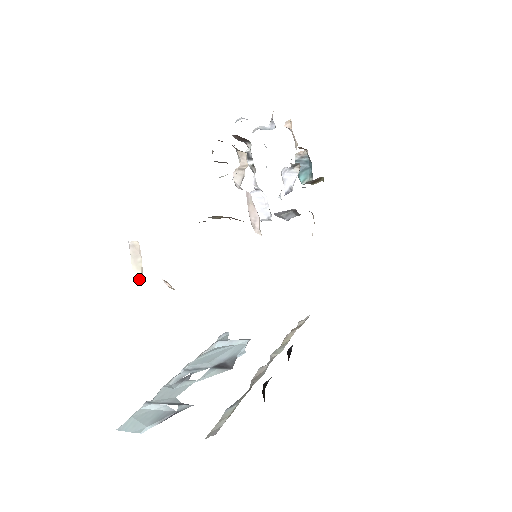
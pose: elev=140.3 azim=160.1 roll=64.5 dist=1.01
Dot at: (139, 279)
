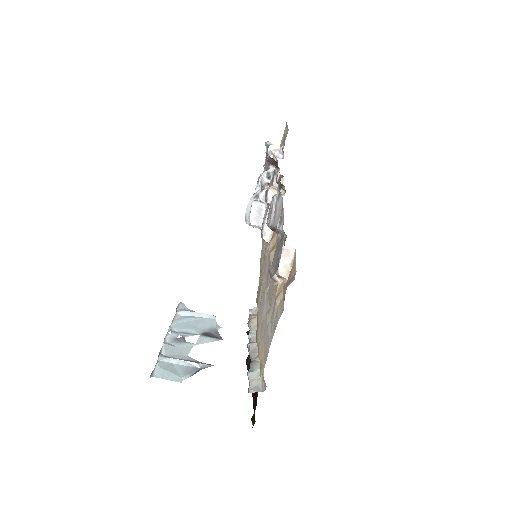
Dot at: (279, 274)
